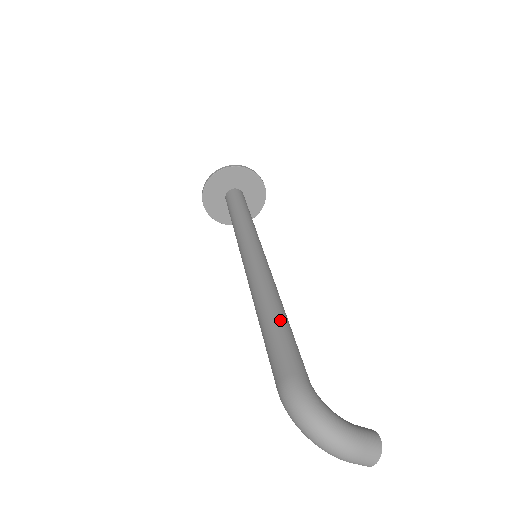
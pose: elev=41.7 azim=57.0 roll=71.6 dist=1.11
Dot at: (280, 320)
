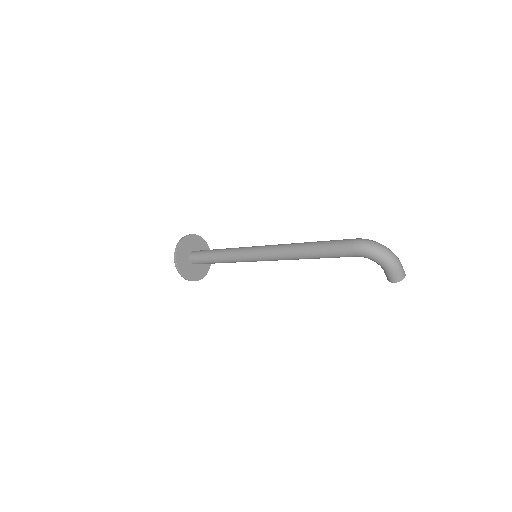
Dot at: occluded
